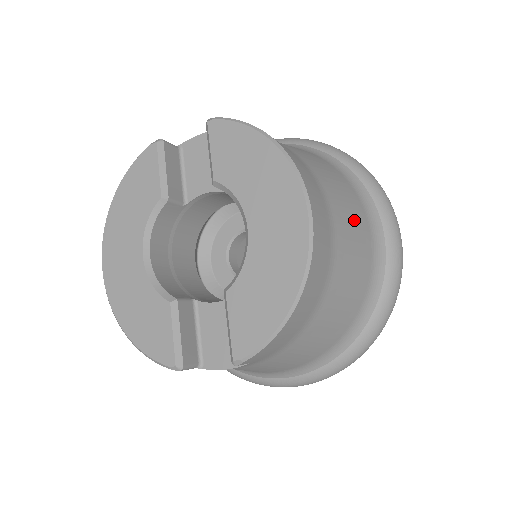
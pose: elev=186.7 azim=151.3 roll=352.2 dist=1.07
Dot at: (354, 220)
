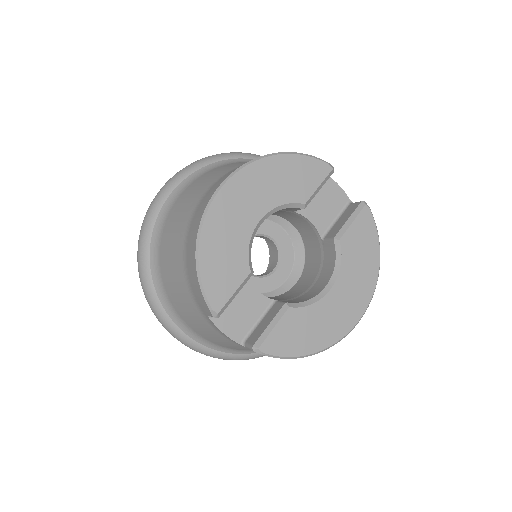
Dot at: occluded
